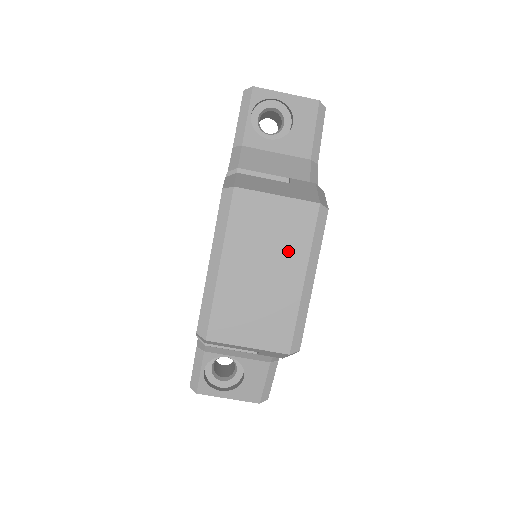
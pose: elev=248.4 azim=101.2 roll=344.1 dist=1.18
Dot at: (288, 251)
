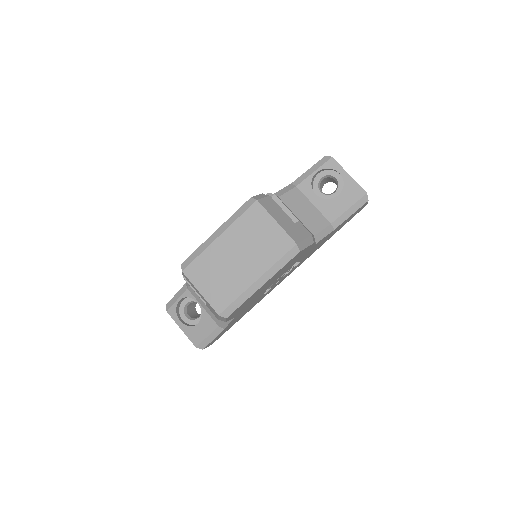
Dot at: (260, 257)
